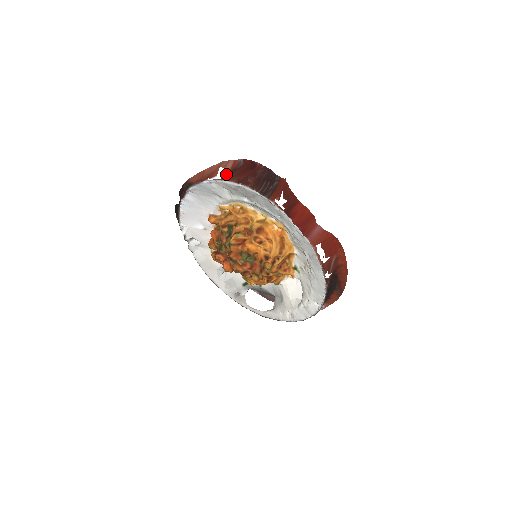
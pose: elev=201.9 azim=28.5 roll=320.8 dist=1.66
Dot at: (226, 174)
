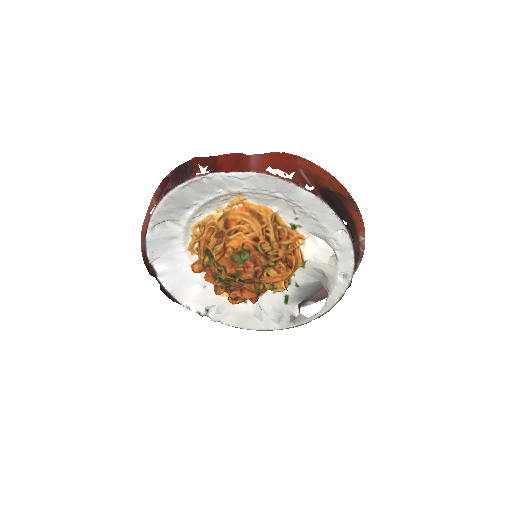
Dot at: occluded
